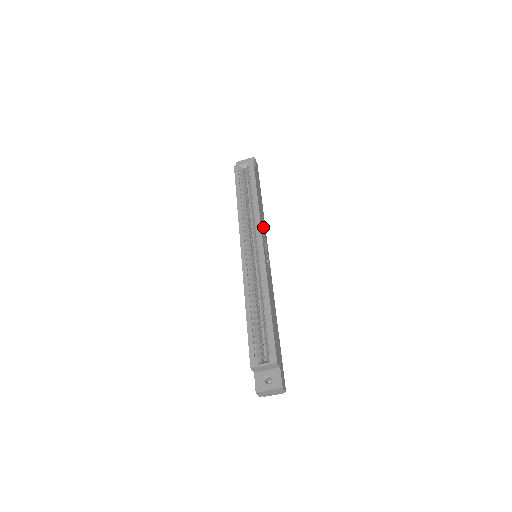
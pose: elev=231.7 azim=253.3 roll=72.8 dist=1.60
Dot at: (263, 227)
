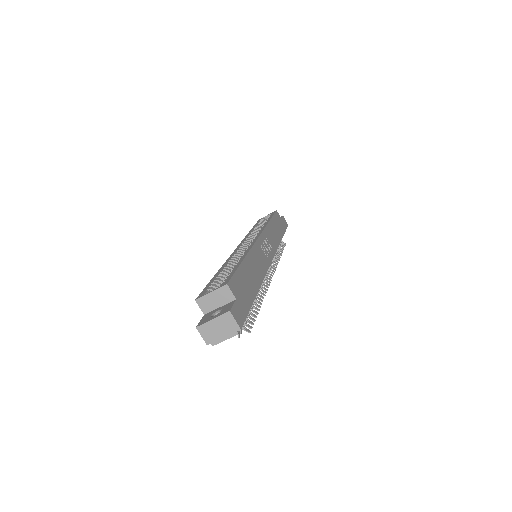
Dot at: (271, 239)
